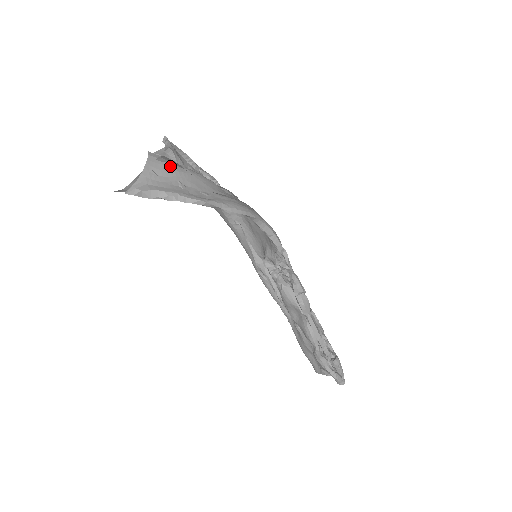
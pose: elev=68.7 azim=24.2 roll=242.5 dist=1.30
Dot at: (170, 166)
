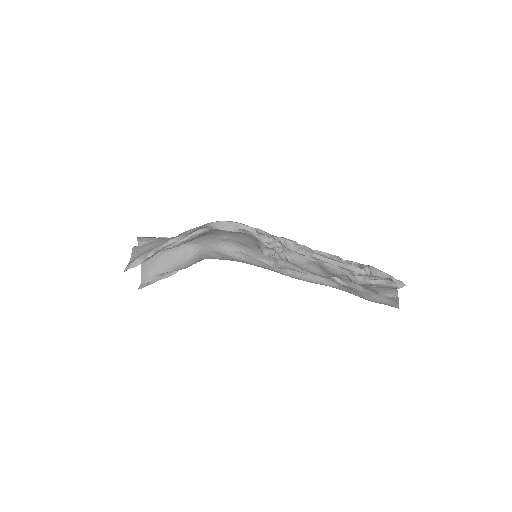
Dot at: (149, 243)
